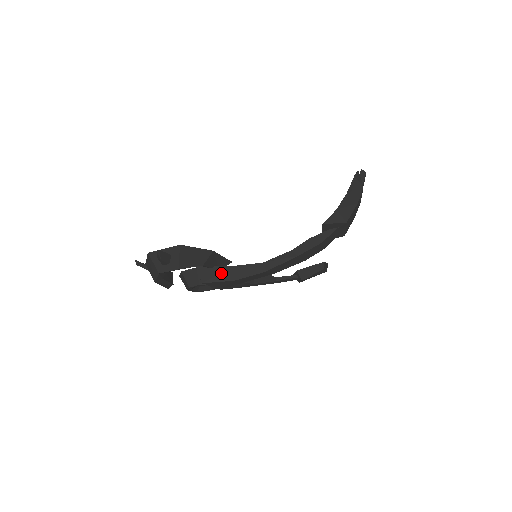
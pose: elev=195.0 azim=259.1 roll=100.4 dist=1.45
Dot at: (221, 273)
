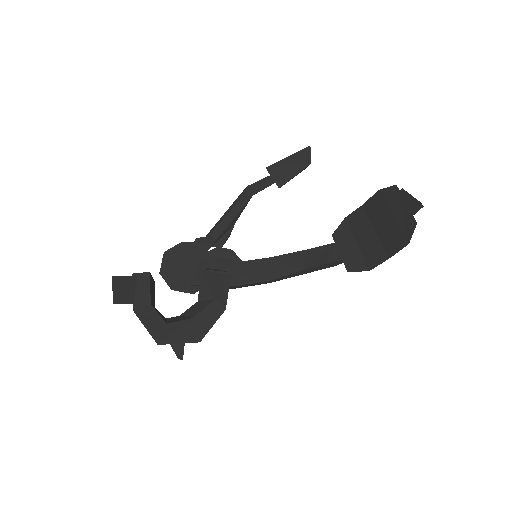
Dot at: occluded
